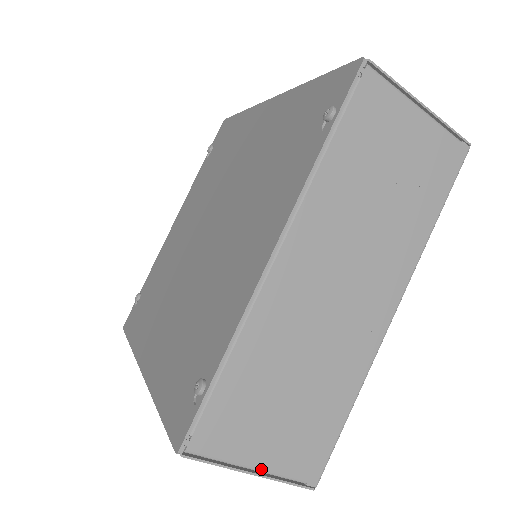
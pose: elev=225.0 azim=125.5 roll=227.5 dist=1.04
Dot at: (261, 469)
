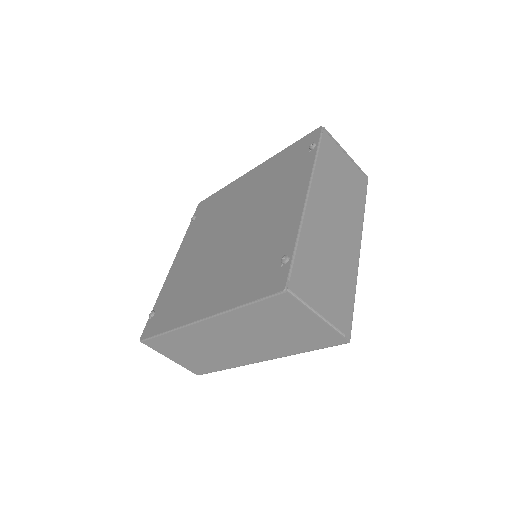
Dot at: (323, 316)
